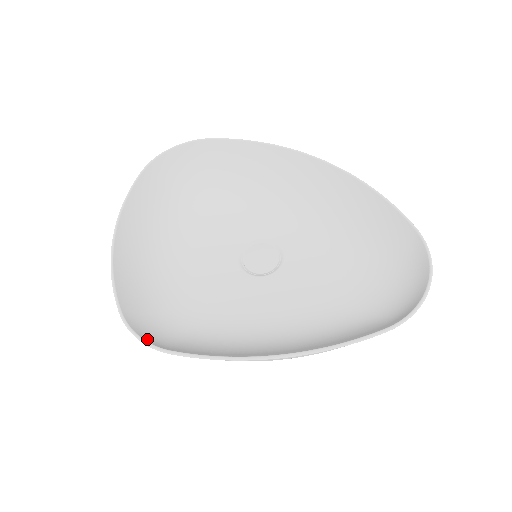
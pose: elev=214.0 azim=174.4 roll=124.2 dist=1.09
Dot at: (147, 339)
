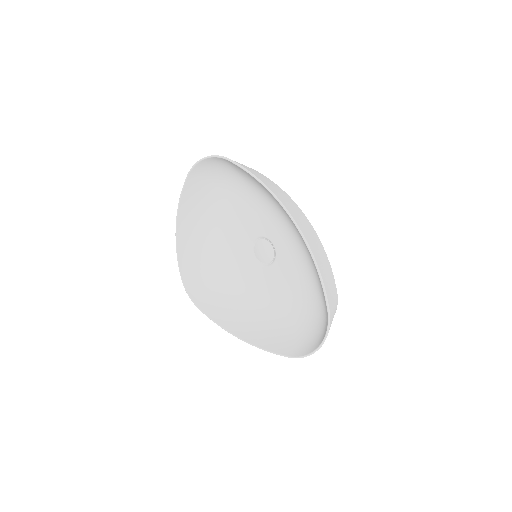
Dot at: (192, 296)
